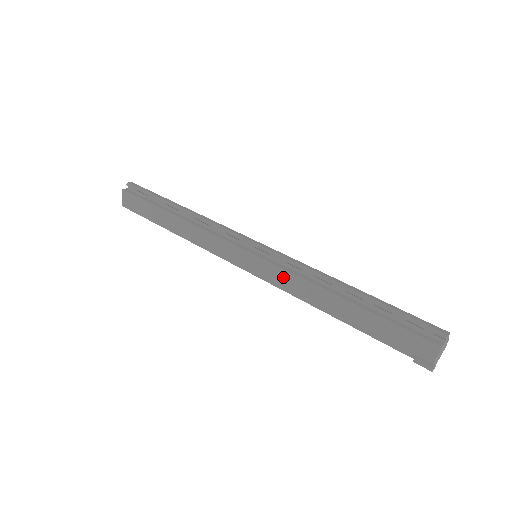
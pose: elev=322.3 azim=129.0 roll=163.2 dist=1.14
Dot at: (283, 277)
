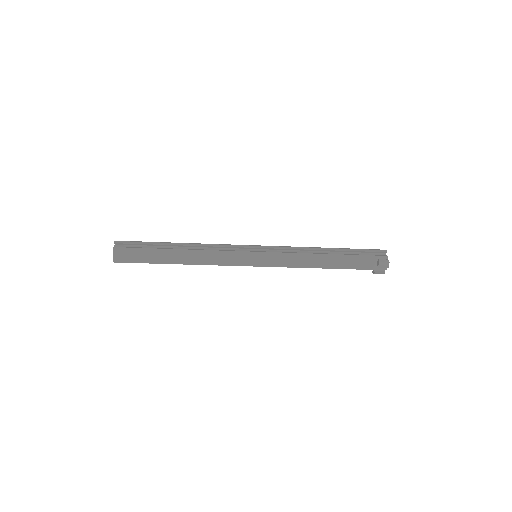
Dot at: (287, 258)
